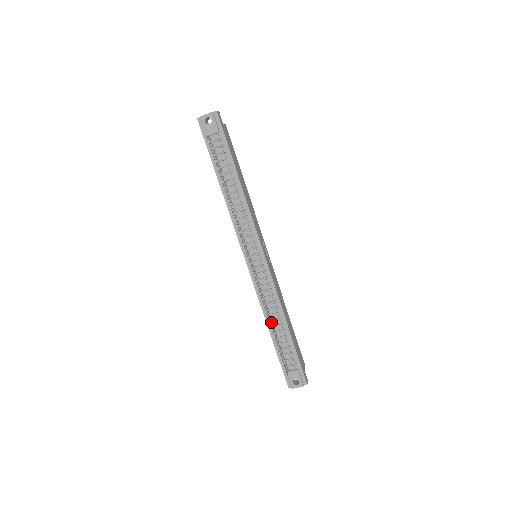
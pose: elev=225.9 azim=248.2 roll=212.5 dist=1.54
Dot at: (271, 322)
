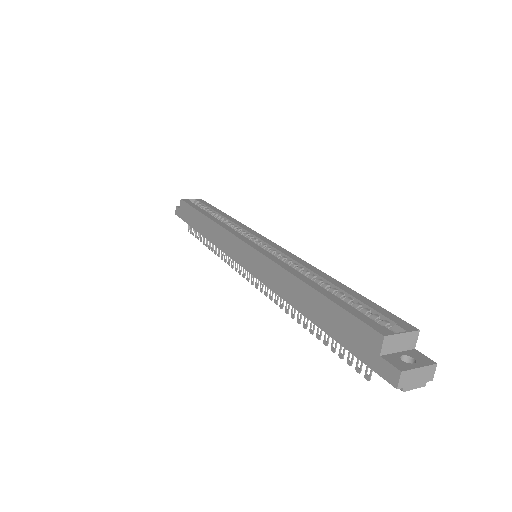
Dot at: occluded
